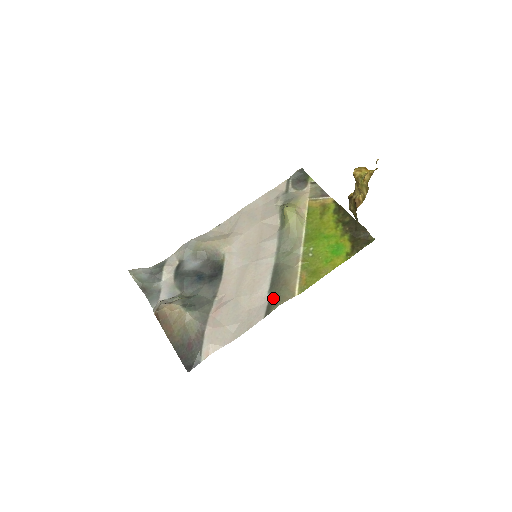
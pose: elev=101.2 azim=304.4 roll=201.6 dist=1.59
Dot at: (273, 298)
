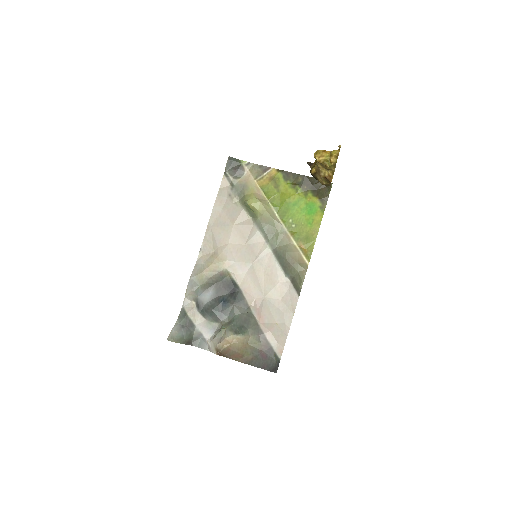
Dot at: (294, 278)
